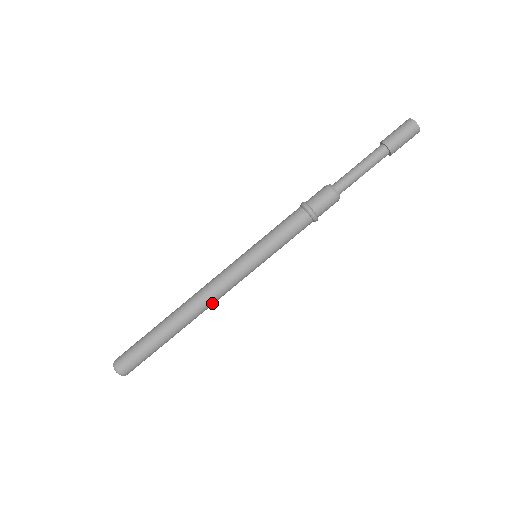
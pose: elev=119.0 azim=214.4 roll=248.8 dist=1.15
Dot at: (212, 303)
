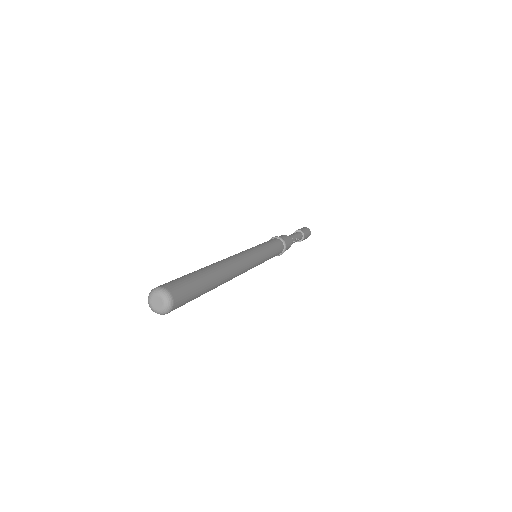
Dot at: (240, 269)
